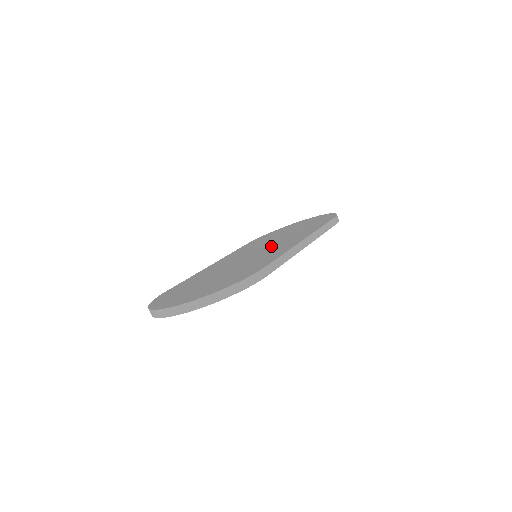
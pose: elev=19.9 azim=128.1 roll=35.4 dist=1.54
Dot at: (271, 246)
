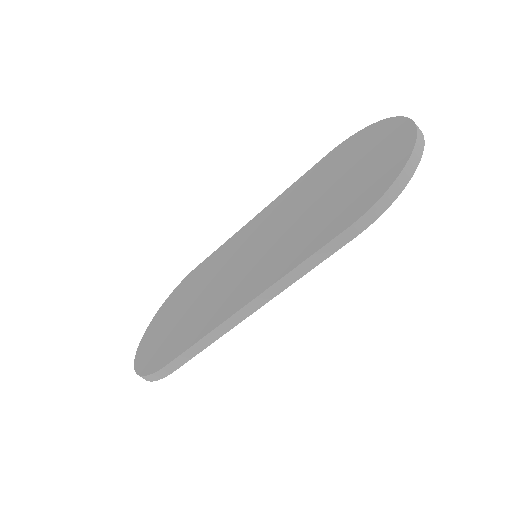
Dot at: (259, 257)
